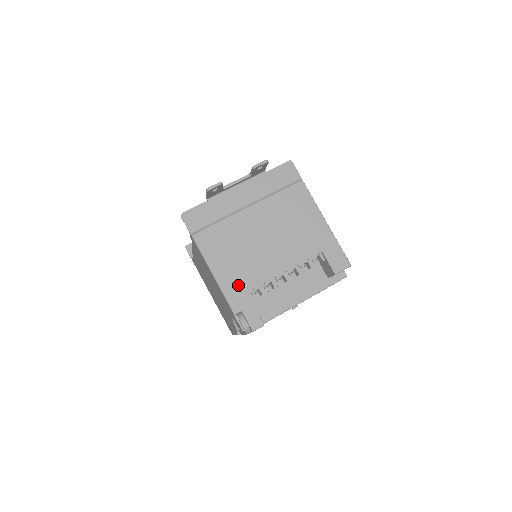
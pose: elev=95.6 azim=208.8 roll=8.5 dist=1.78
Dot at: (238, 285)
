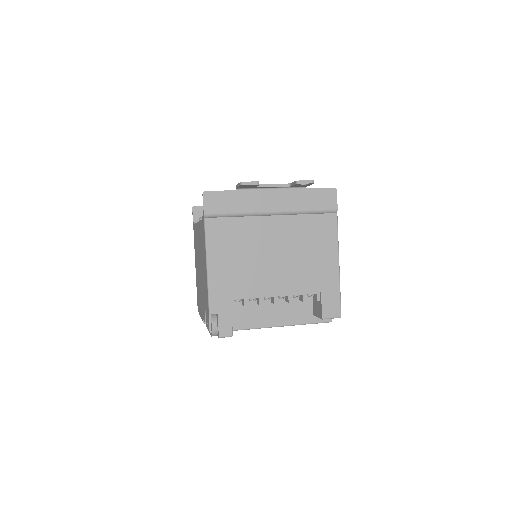
Dot at: (226, 287)
